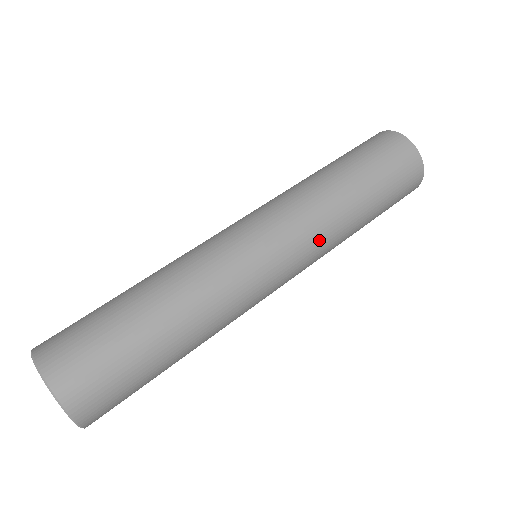
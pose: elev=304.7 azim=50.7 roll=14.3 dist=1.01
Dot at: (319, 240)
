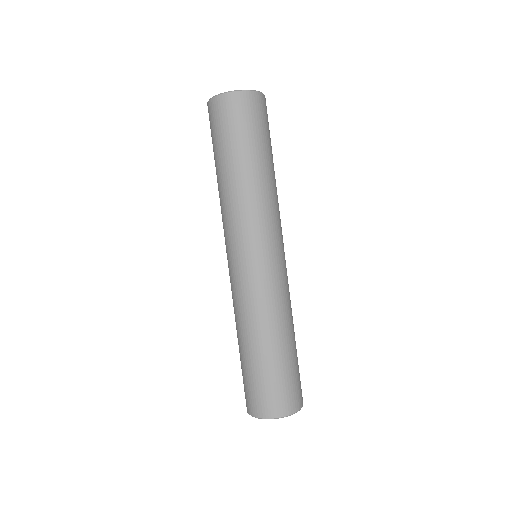
Dot at: occluded
